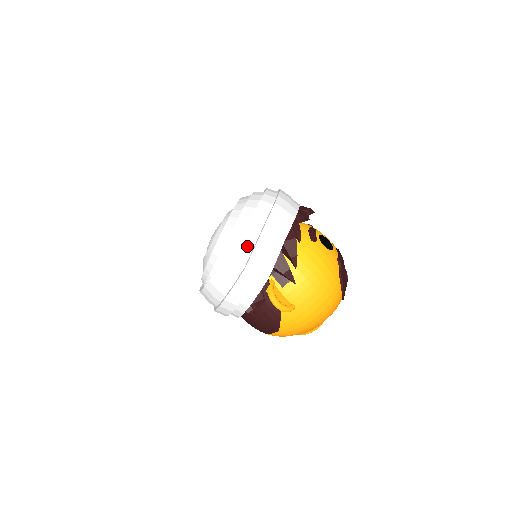
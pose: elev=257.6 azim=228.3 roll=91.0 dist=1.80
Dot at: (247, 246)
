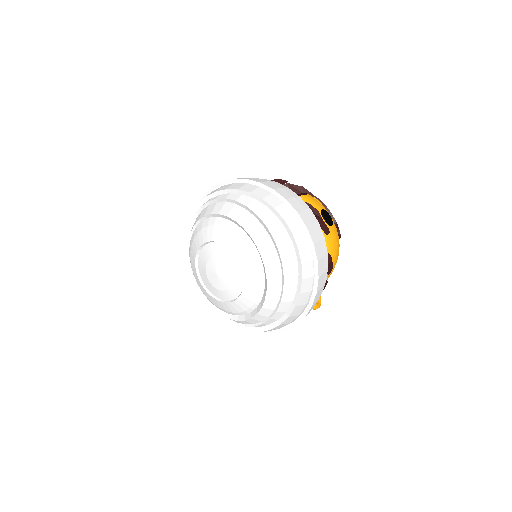
Dot at: (305, 303)
